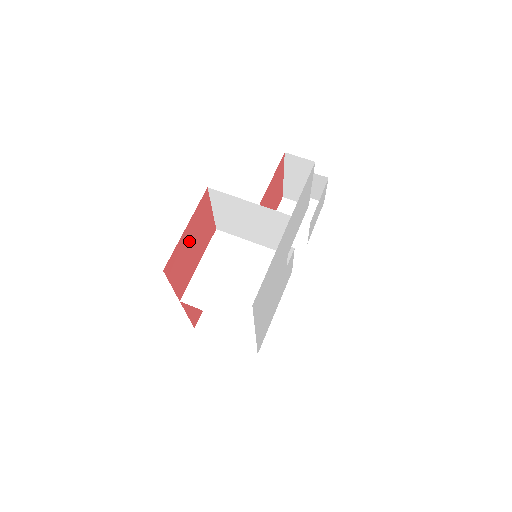
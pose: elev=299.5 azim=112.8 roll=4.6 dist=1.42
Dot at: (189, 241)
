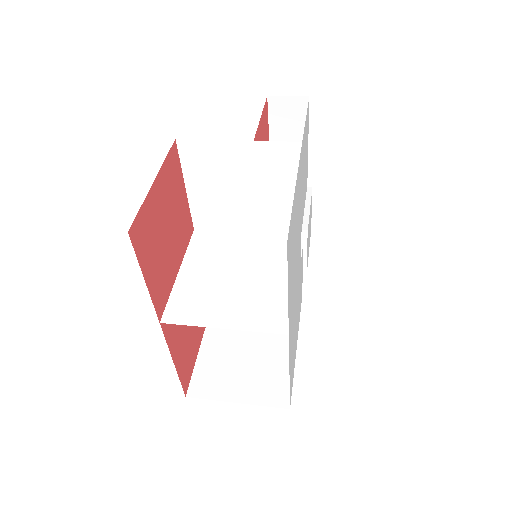
Dot at: (161, 213)
